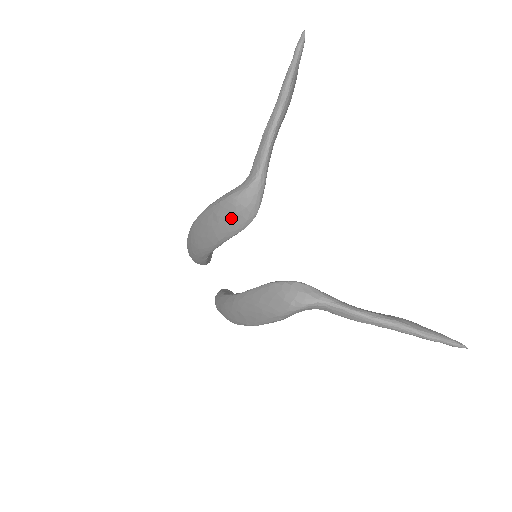
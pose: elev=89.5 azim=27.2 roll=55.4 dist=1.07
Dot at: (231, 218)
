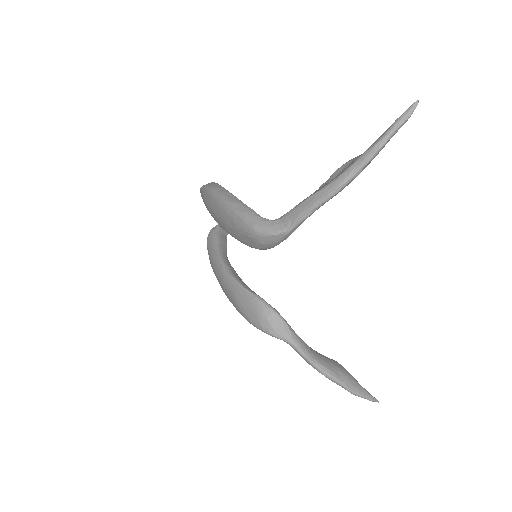
Dot at: (246, 238)
